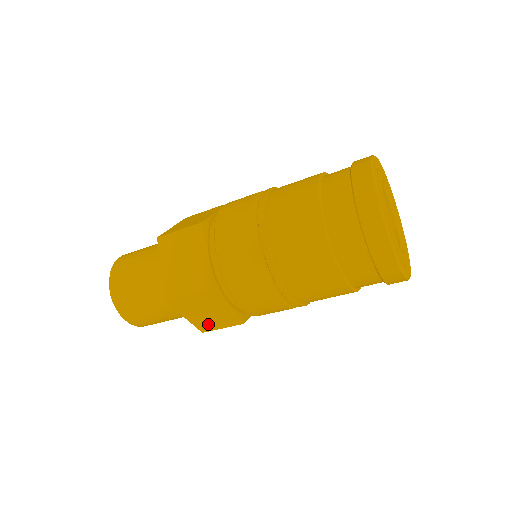
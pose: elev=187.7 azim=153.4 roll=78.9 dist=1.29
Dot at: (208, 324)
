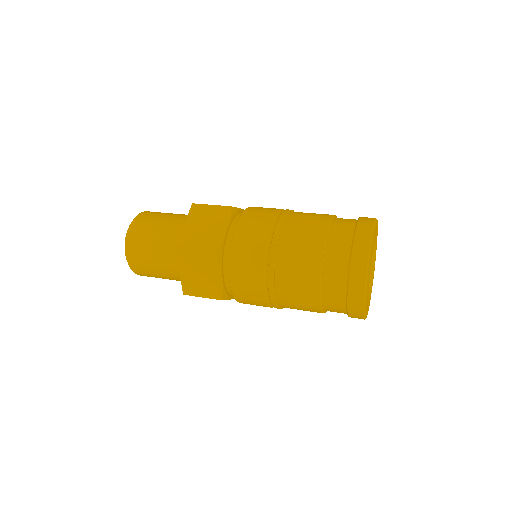
Dot at: occluded
